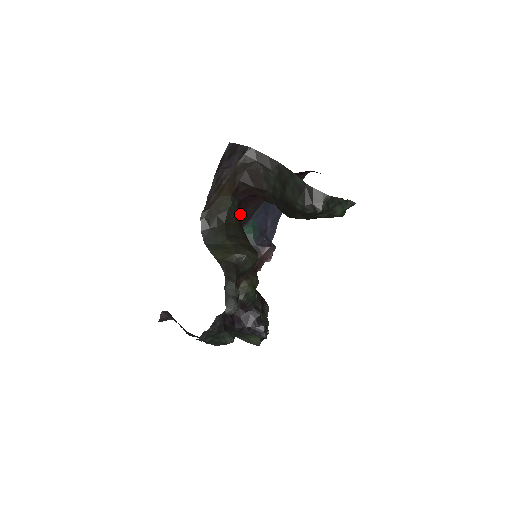
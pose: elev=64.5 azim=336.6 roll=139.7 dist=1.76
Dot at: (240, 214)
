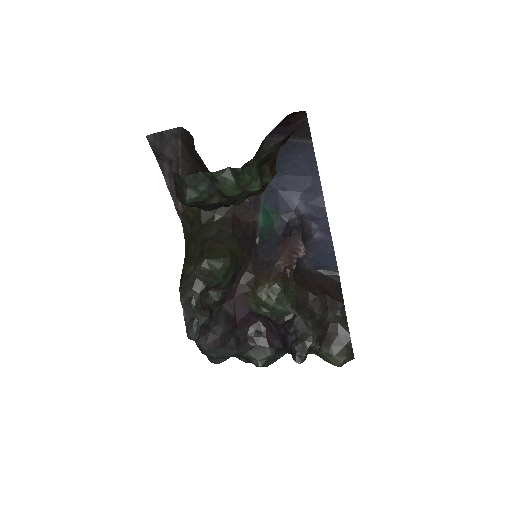
Dot at: occluded
